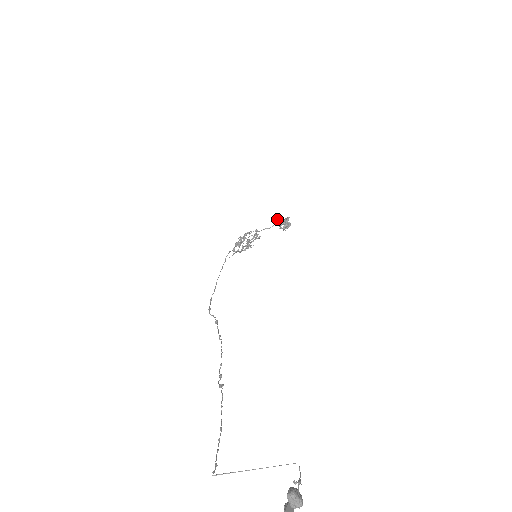
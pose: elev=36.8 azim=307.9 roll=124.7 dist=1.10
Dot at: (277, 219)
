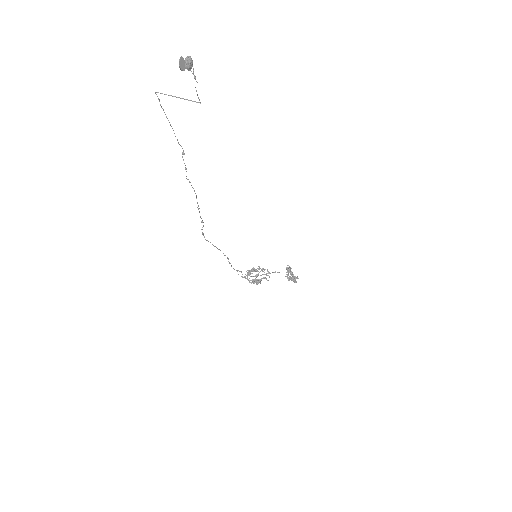
Dot at: (287, 267)
